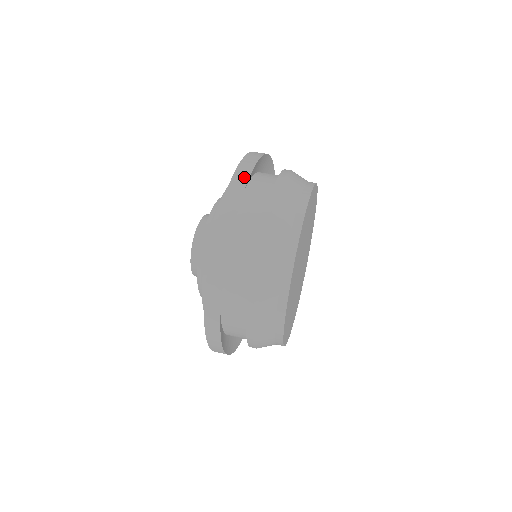
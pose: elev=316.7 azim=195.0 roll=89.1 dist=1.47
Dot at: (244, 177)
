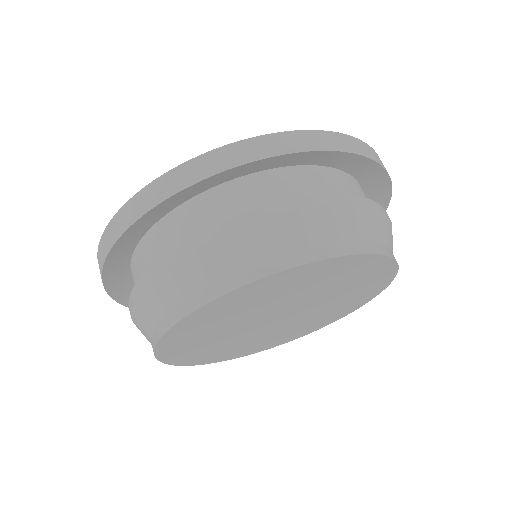
Dot at: (196, 174)
